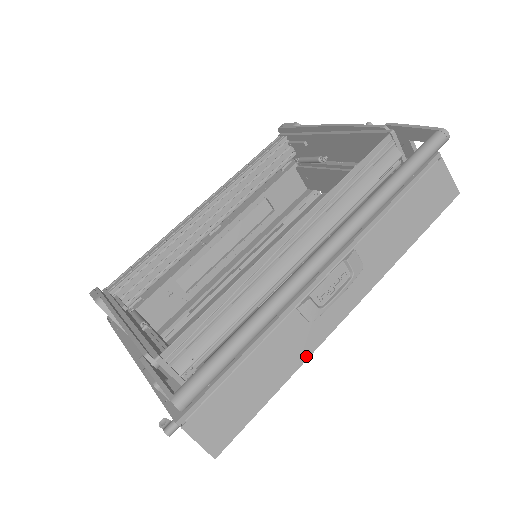
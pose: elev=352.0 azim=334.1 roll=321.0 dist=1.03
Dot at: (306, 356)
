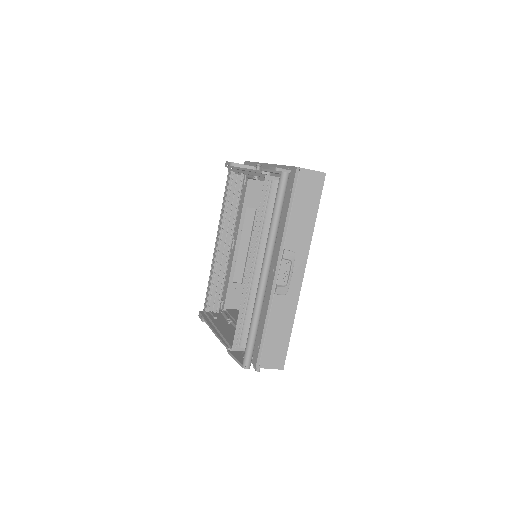
Dot at: (295, 308)
